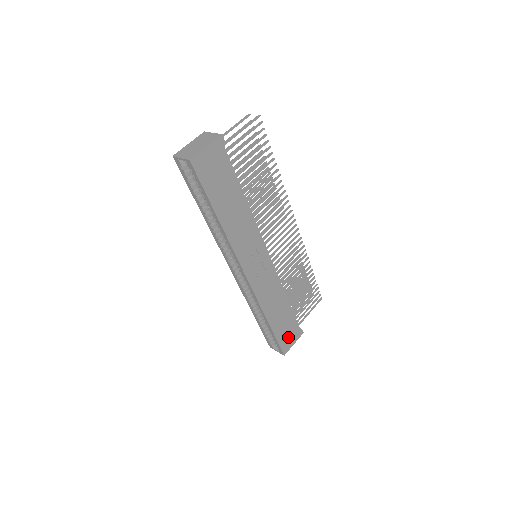
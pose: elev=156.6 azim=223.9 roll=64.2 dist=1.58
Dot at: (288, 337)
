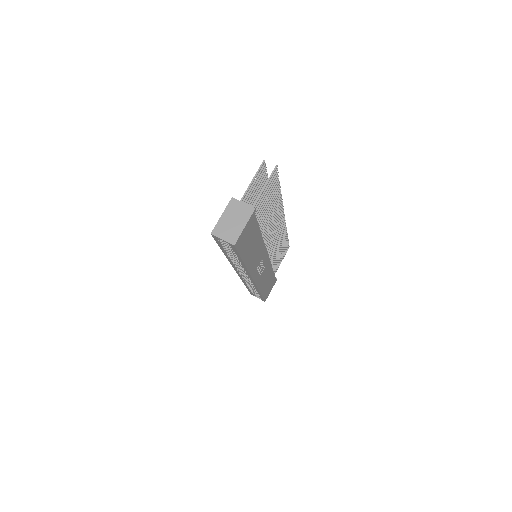
Dot at: (269, 290)
